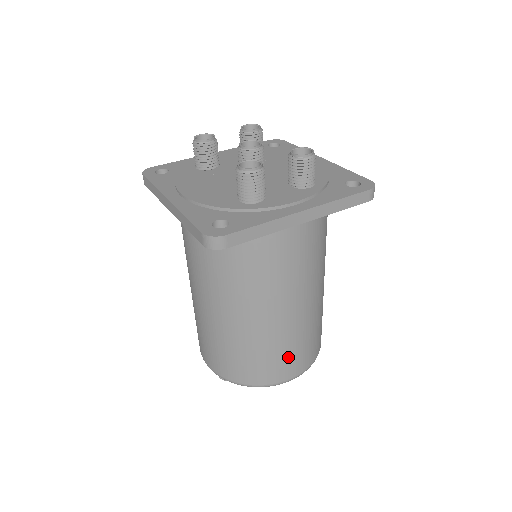
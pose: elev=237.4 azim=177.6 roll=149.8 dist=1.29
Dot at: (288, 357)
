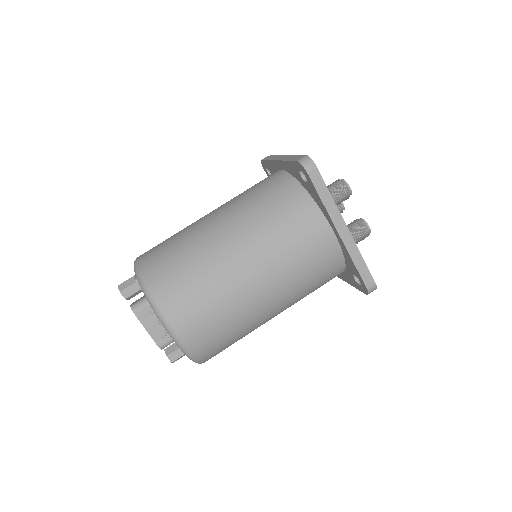
Dot at: (201, 308)
